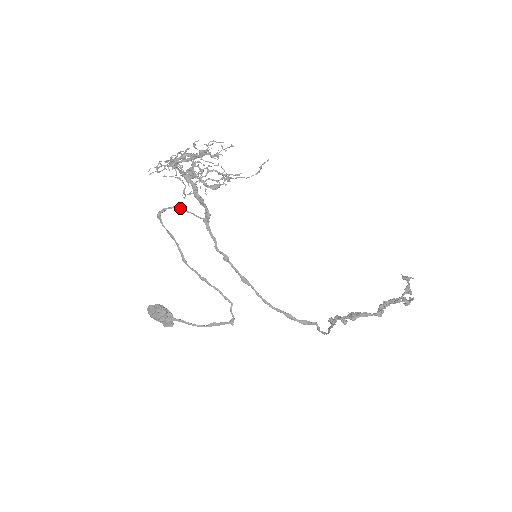
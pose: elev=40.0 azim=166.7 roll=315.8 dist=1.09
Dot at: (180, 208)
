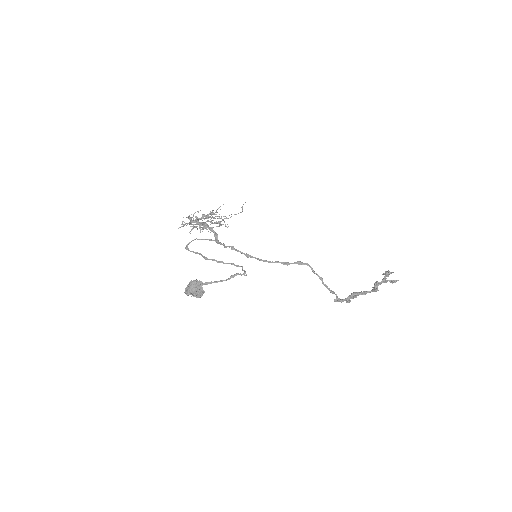
Dot at: (199, 239)
